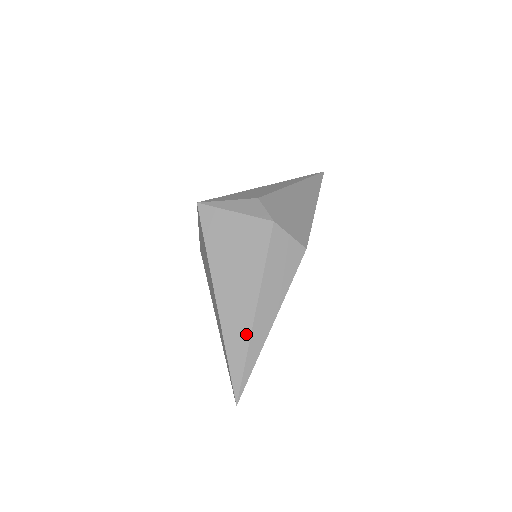
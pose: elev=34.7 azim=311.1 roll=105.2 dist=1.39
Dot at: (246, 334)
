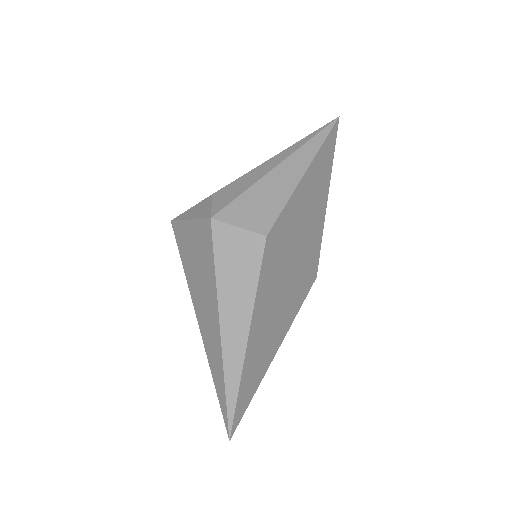
Dot at: (219, 356)
